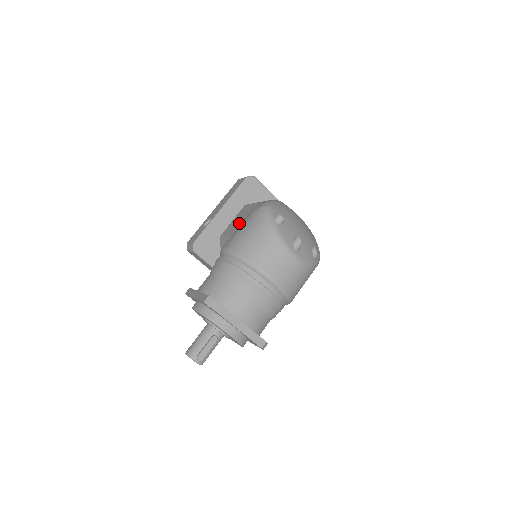
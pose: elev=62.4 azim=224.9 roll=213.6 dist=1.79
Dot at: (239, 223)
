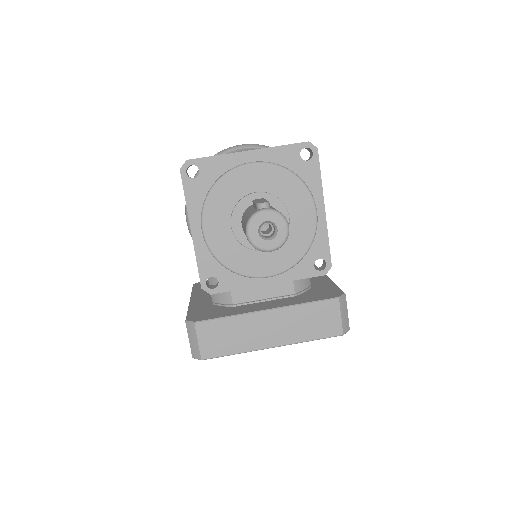
Dot at: occluded
